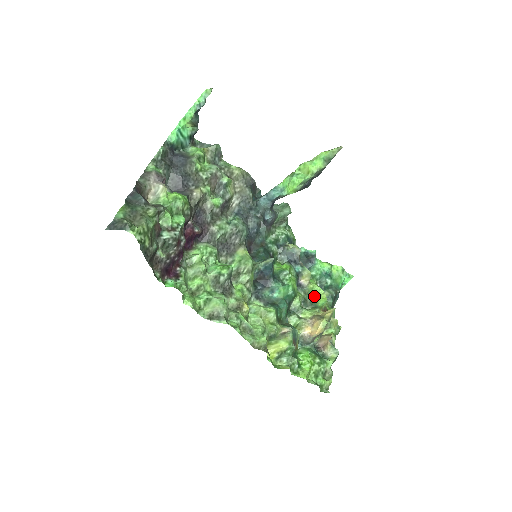
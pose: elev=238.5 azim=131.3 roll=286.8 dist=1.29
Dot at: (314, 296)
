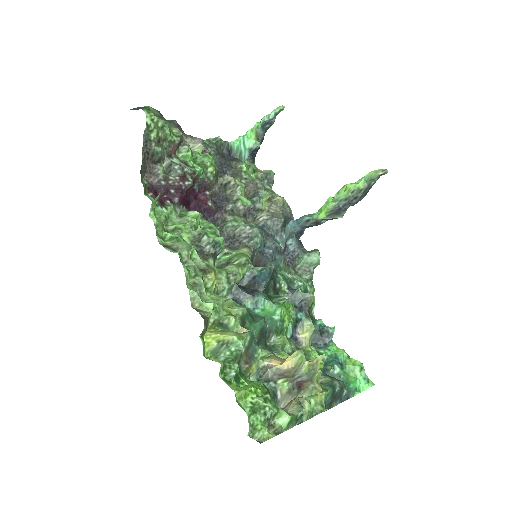
Dot at: (307, 359)
